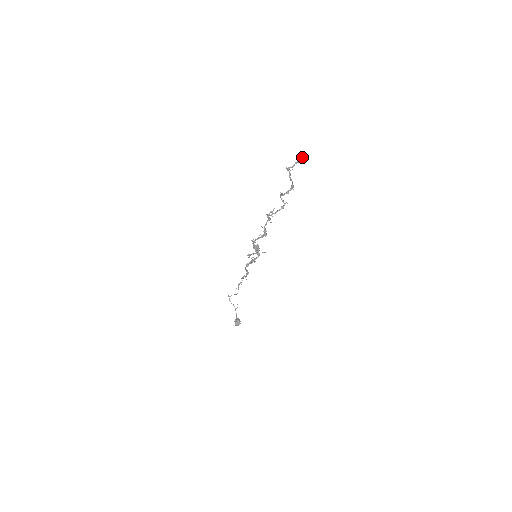
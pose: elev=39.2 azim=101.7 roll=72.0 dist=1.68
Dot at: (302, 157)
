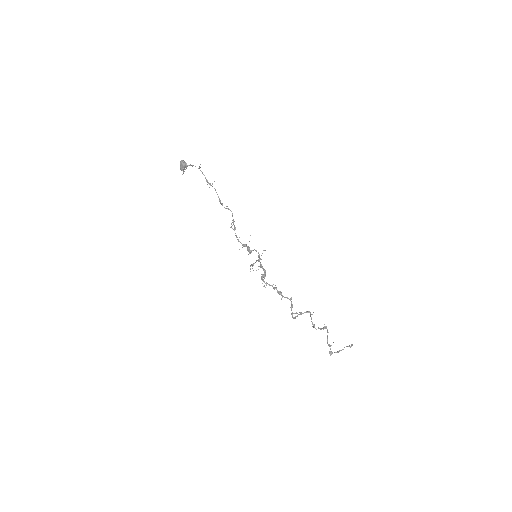
Dot at: occluded
